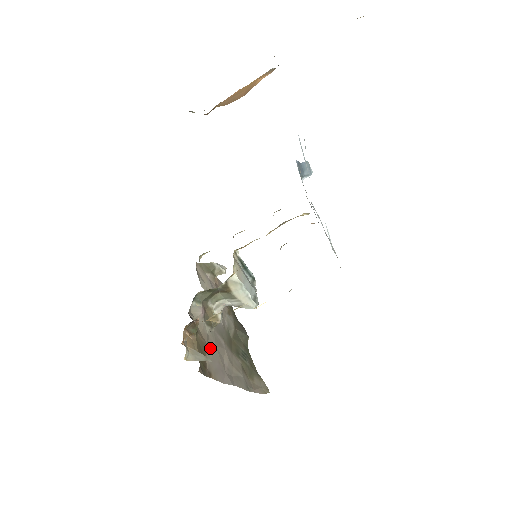
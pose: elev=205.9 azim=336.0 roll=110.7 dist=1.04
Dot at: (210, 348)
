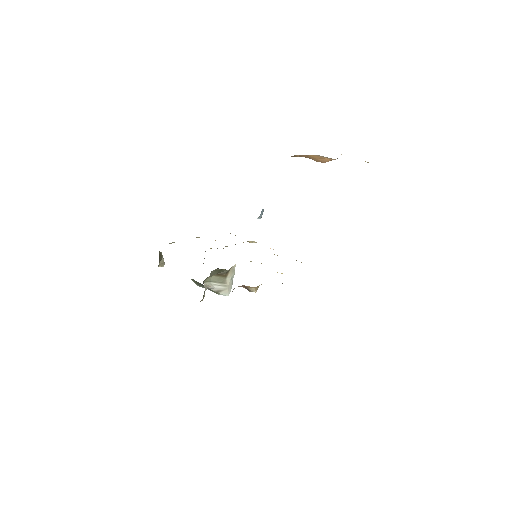
Dot at: occluded
